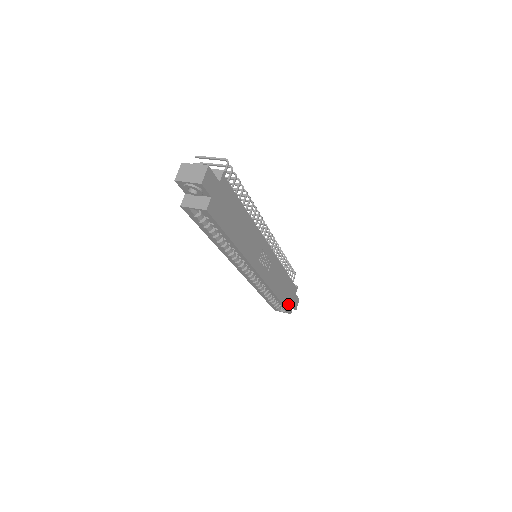
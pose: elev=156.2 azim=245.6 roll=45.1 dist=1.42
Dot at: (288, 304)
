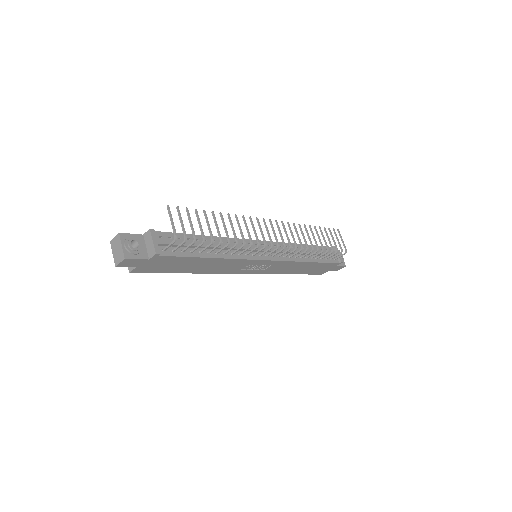
Dot at: (316, 272)
